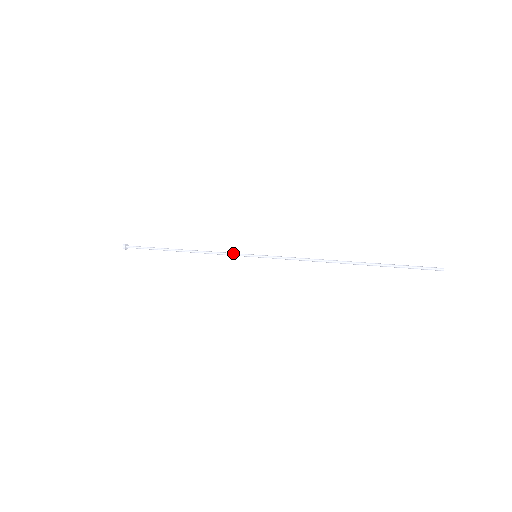
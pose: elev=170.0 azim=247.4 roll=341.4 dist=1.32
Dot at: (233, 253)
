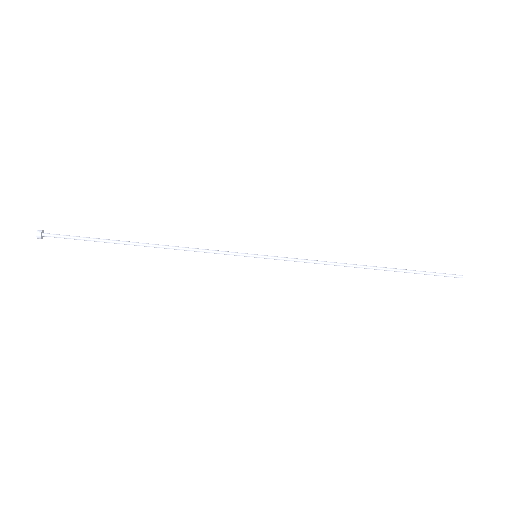
Dot at: (224, 251)
